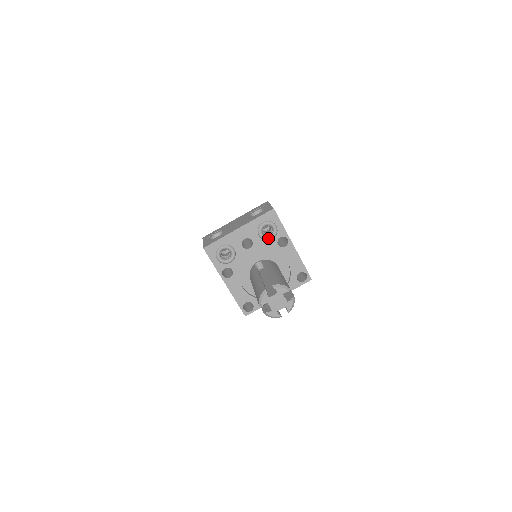
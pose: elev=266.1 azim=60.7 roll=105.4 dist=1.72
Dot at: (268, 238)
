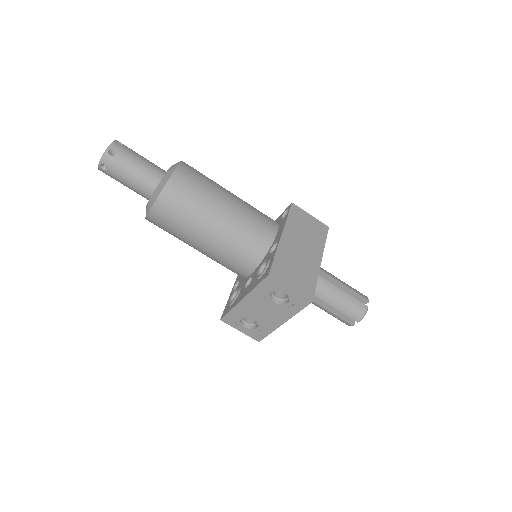
Dot at: occluded
